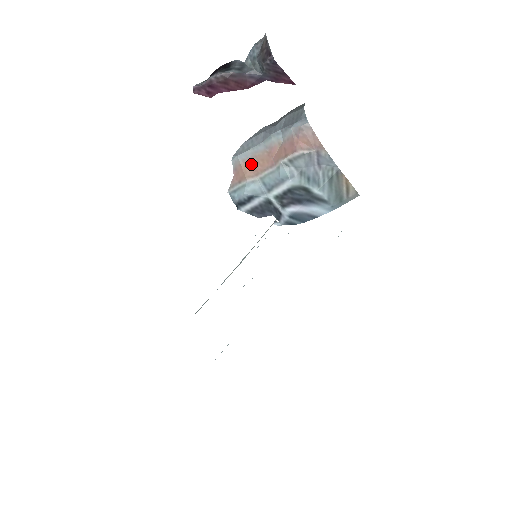
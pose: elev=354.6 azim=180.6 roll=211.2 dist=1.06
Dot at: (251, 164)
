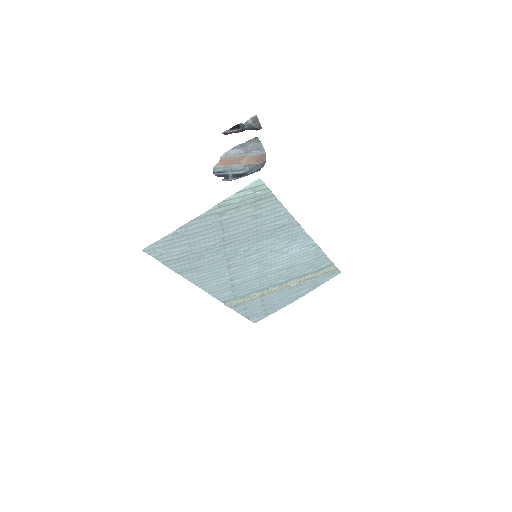
Dot at: (229, 160)
